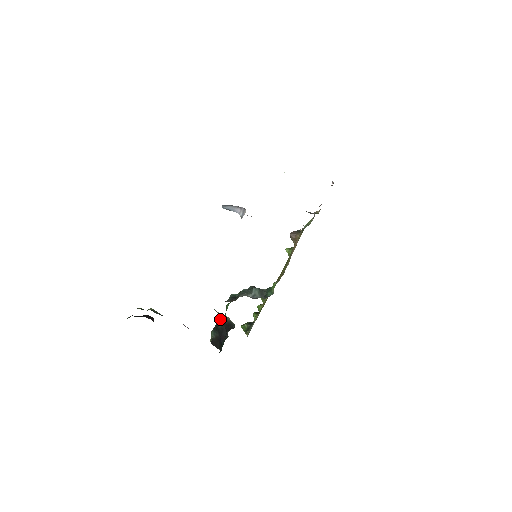
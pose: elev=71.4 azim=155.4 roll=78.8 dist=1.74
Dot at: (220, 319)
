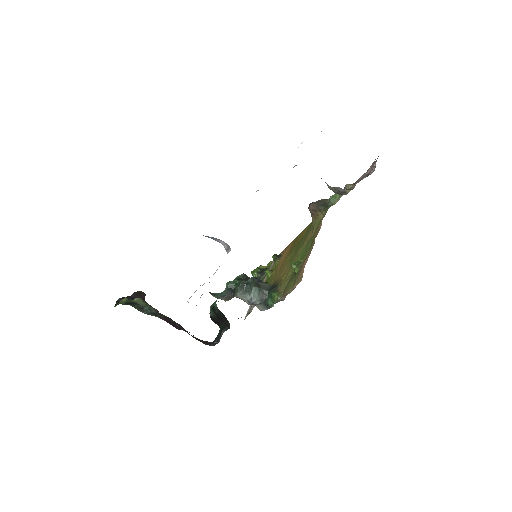
Dot at: occluded
